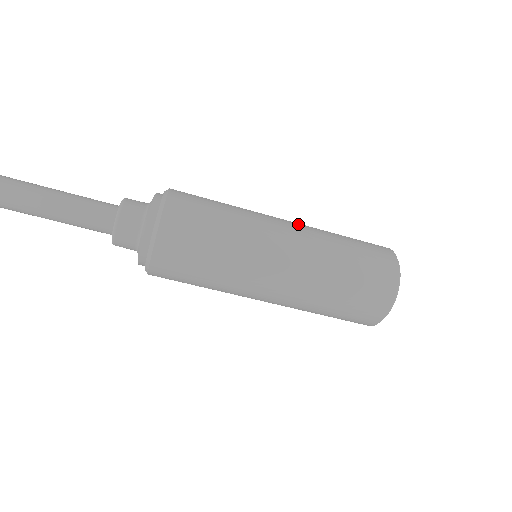
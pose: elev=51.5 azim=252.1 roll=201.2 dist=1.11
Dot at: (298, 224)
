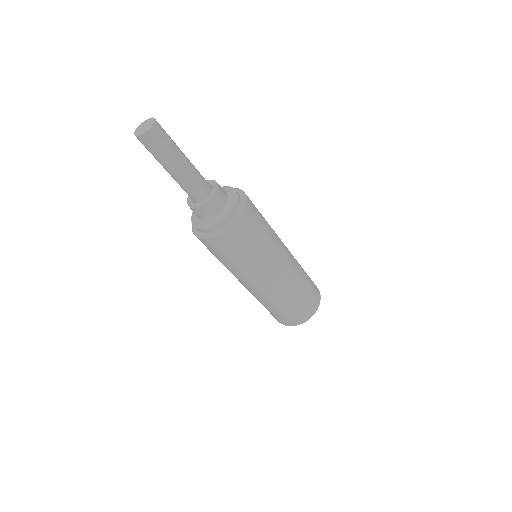
Dot at: (291, 267)
